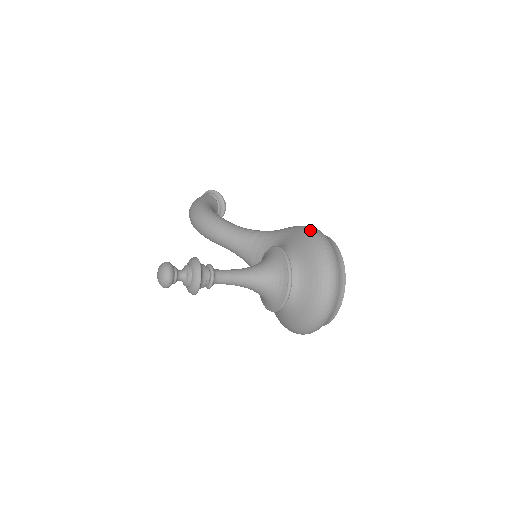
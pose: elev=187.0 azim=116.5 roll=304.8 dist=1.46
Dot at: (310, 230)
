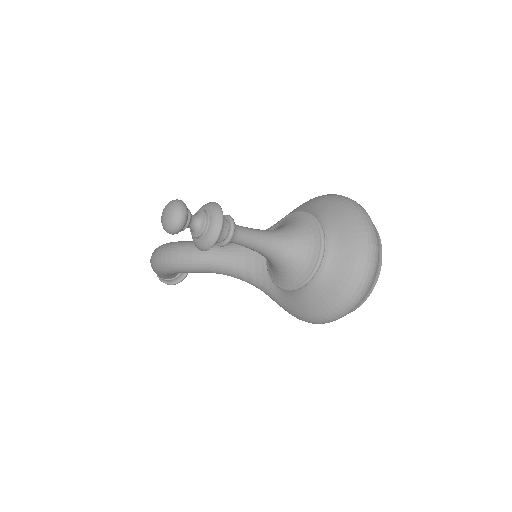
Dot at: (316, 197)
